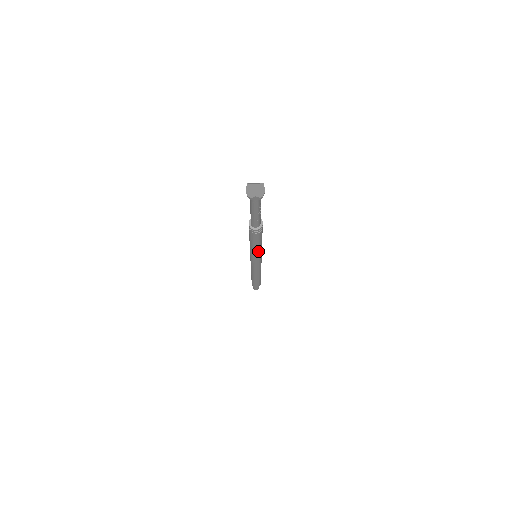
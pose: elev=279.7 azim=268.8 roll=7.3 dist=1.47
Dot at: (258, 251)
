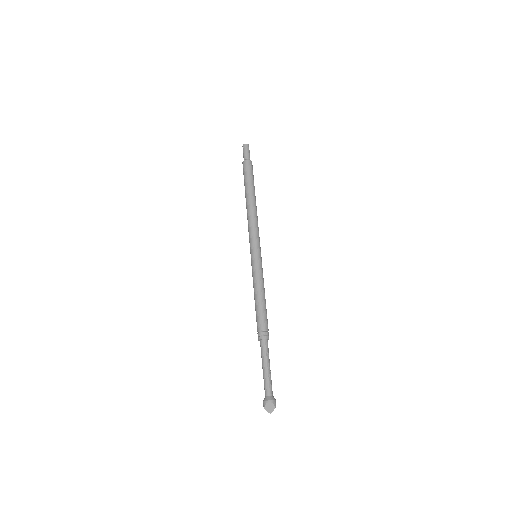
Dot at: occluded
